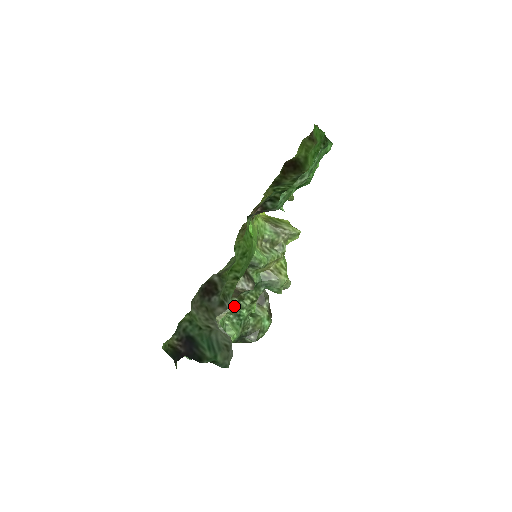
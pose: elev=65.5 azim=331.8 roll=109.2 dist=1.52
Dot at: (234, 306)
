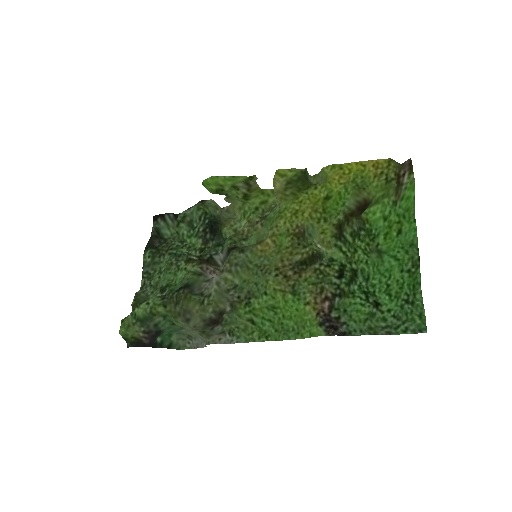
Dot at: (185, 255)
